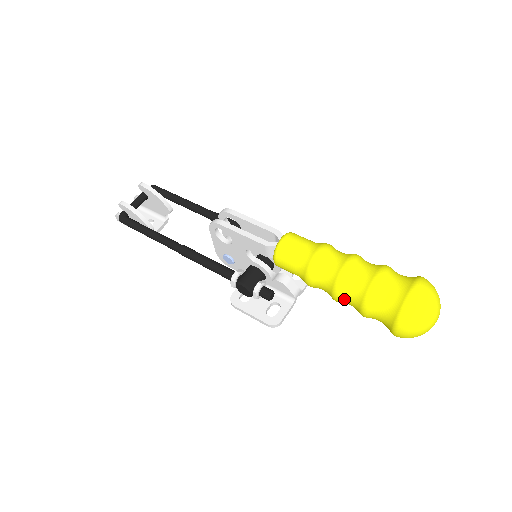
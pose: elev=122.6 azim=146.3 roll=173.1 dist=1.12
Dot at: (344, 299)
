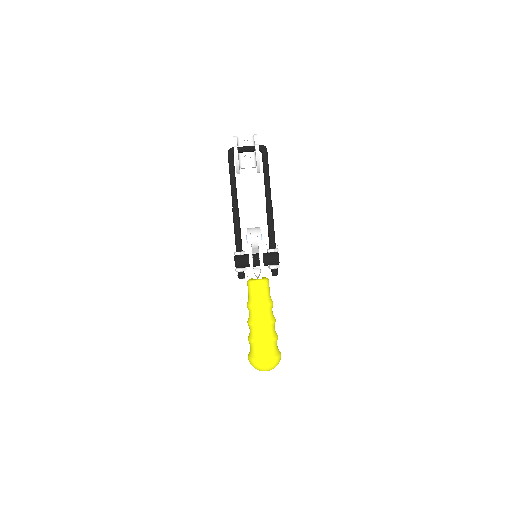
Dot at: (249, 327)
